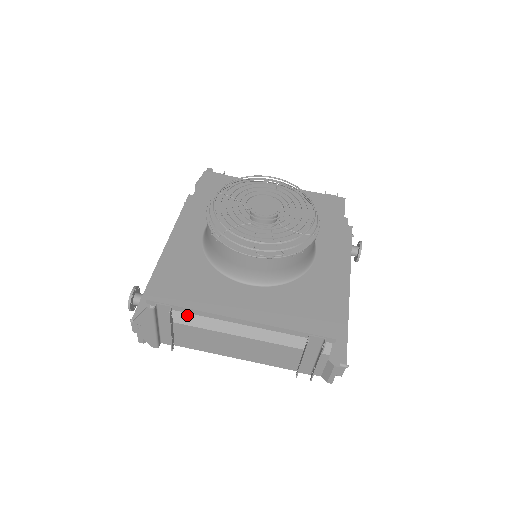
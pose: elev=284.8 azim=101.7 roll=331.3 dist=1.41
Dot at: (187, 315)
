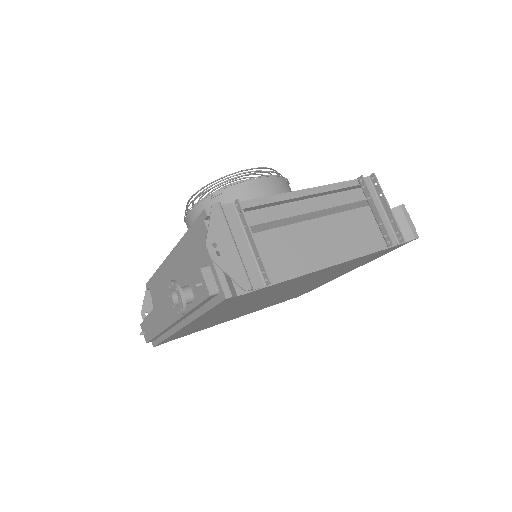
Dot at: (253, 227)
